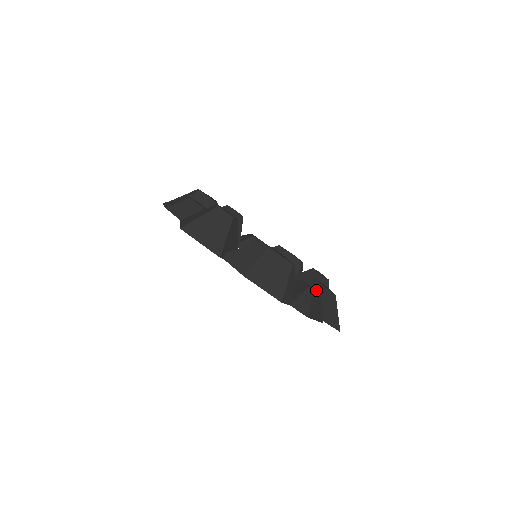
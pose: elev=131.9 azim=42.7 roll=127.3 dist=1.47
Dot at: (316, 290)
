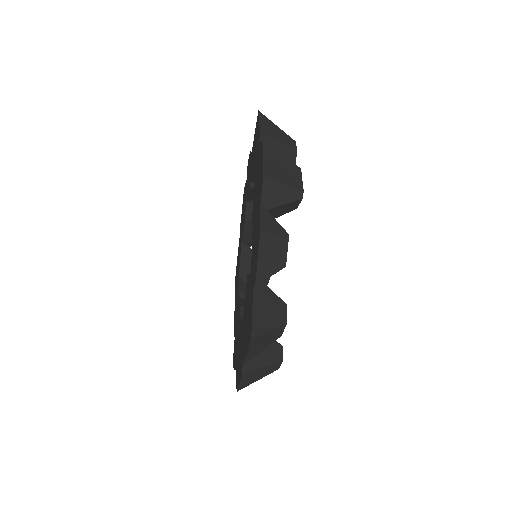
Dot at: (285, 266)
